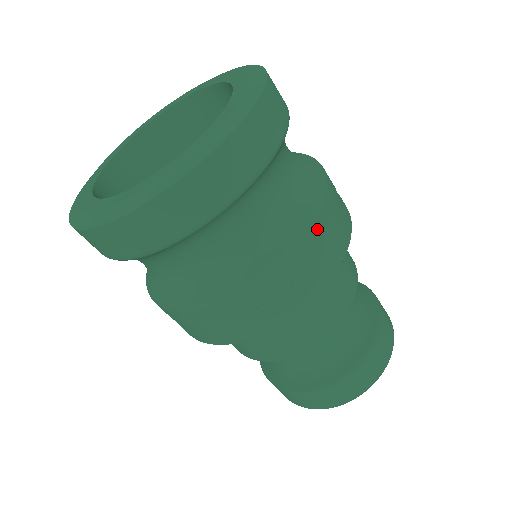
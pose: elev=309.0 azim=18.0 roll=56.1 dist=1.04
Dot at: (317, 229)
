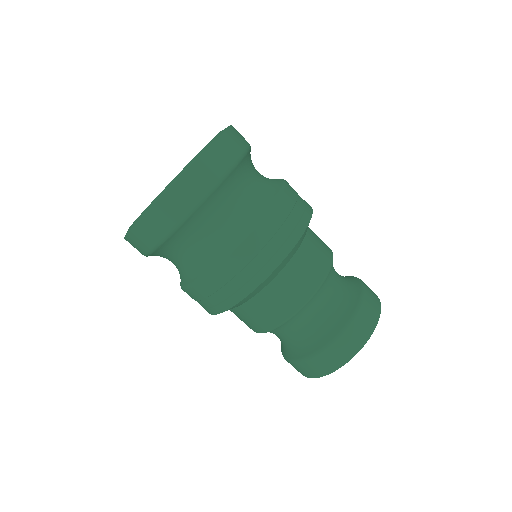
Dot at: (281, 204)
